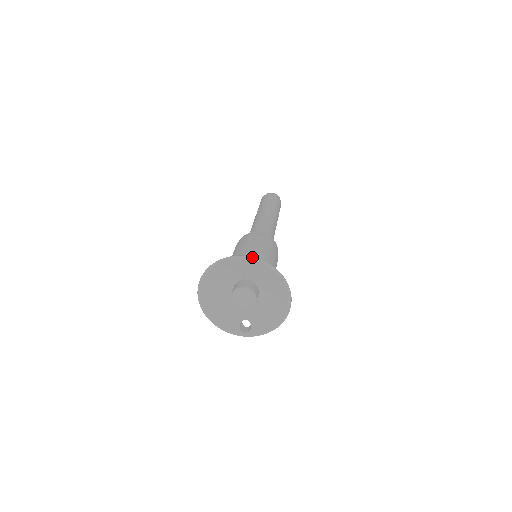
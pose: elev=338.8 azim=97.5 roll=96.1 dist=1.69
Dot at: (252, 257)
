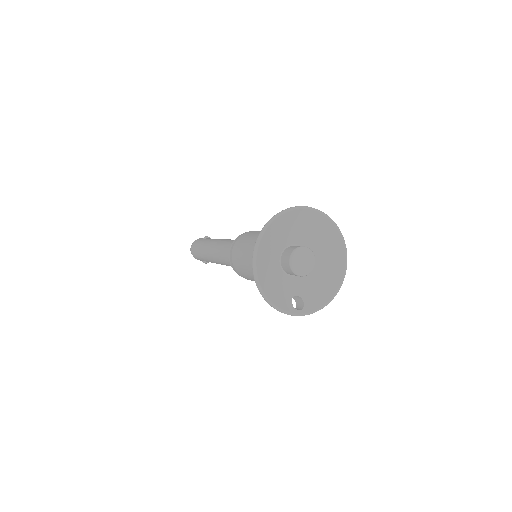
Dot at: occluded
